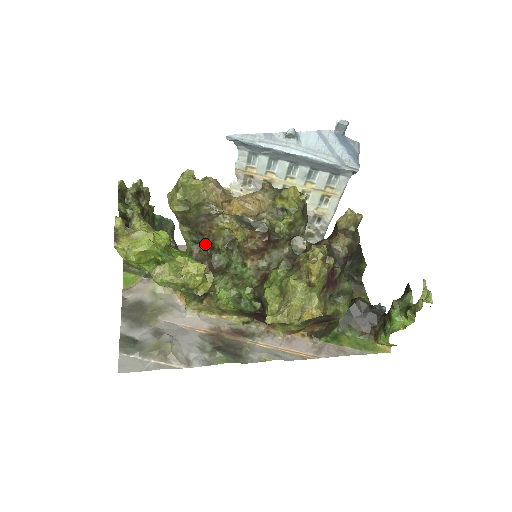
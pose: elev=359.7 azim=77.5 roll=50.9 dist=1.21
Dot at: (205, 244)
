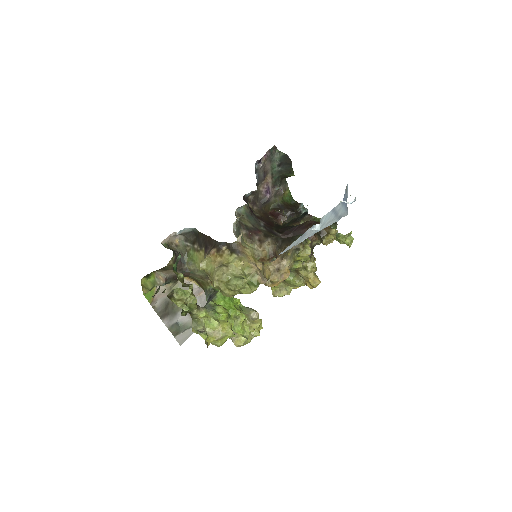
Dot at: occluded
